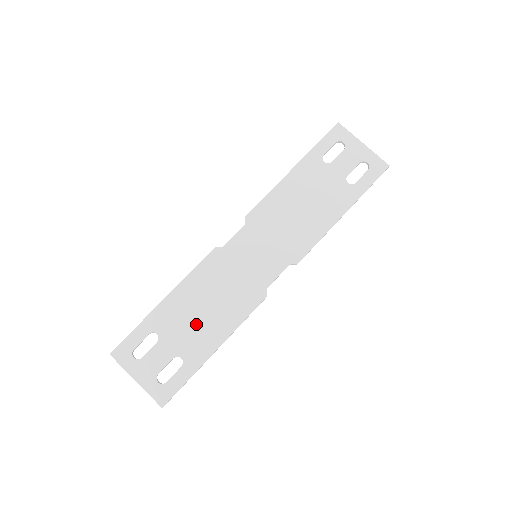
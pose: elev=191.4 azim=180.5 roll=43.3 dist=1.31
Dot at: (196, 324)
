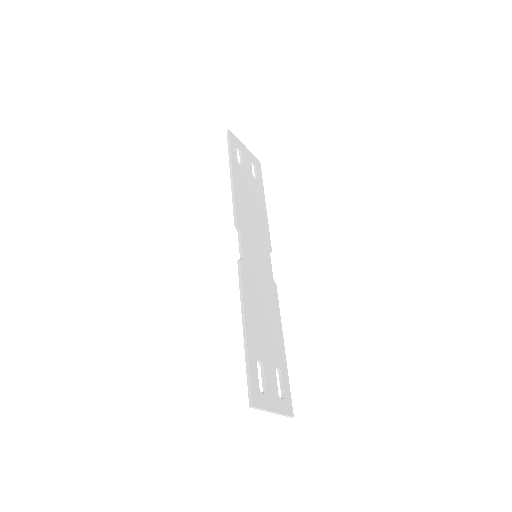
Dot at: (268, 333)
